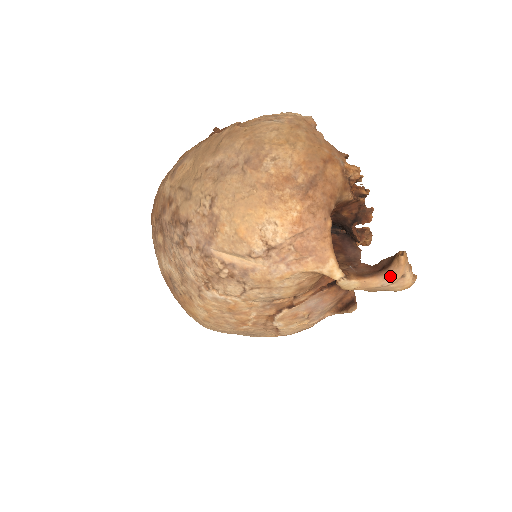
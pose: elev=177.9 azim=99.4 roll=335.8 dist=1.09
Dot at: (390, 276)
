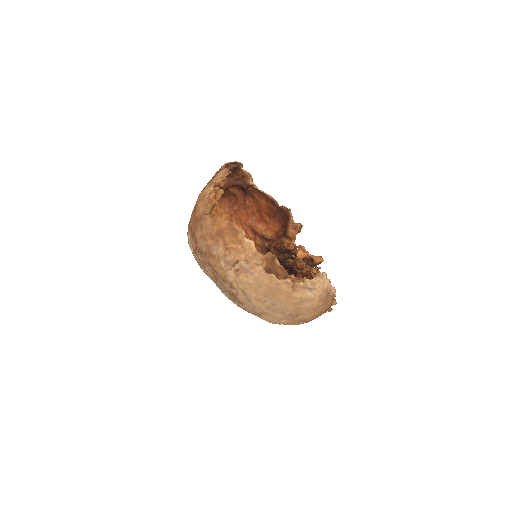
Dot at: occluded
